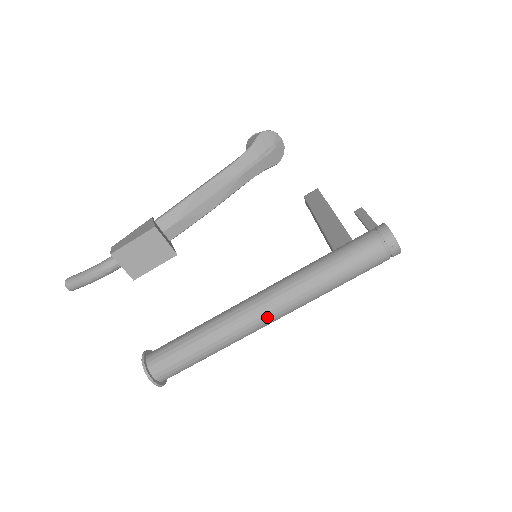
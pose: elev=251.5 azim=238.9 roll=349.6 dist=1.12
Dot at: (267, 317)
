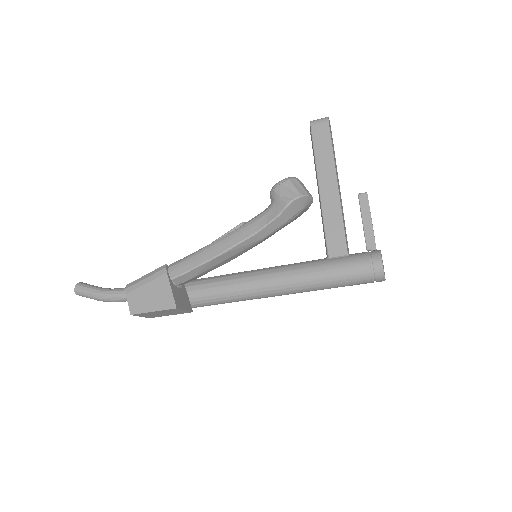
Dot at: occluded
